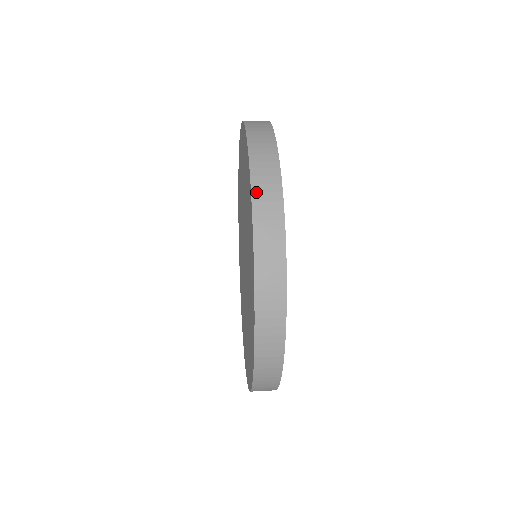
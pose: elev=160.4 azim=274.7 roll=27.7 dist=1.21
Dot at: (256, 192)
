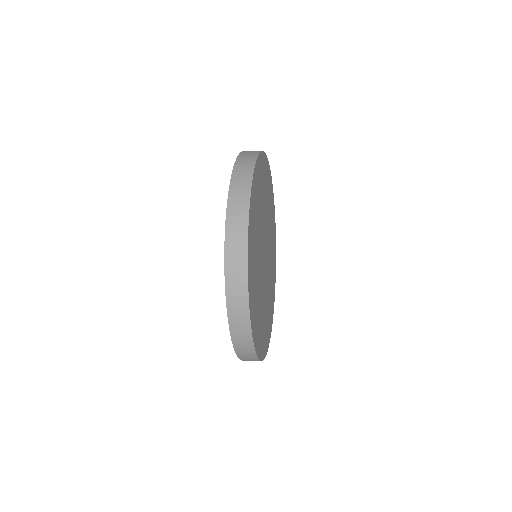
Dot at: occluded
